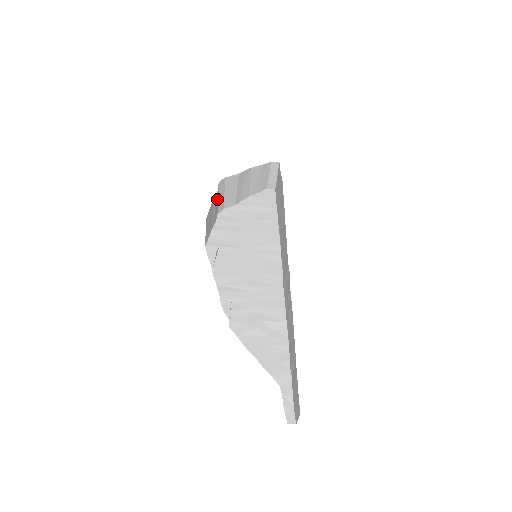
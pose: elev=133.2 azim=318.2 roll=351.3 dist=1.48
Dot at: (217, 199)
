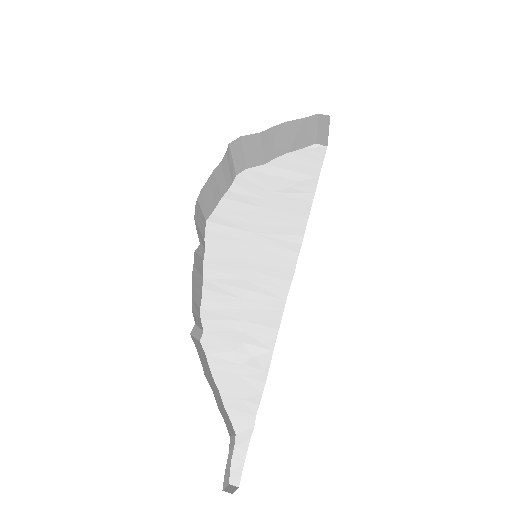
Dot at: (227, 164)
